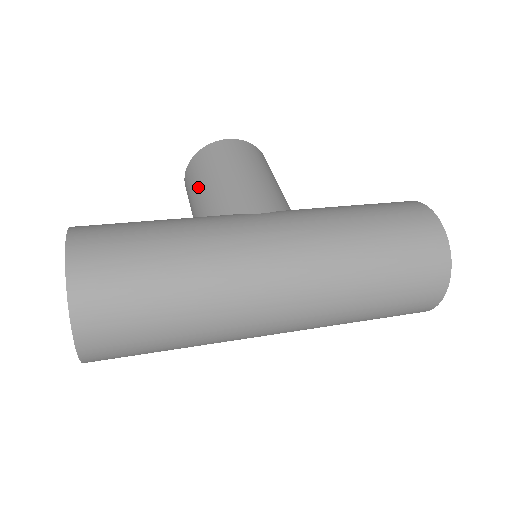
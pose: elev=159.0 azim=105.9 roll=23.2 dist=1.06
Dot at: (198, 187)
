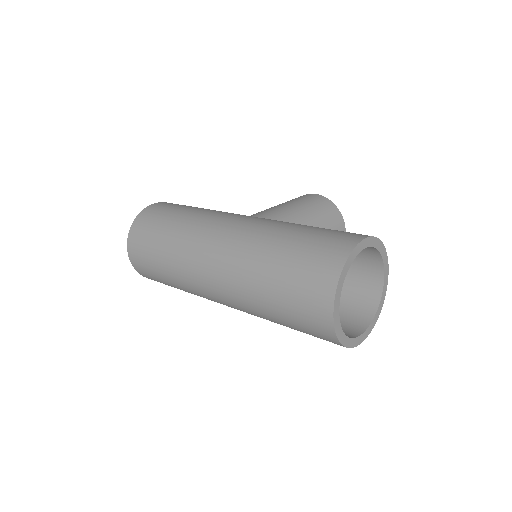
Dot at: occluded
